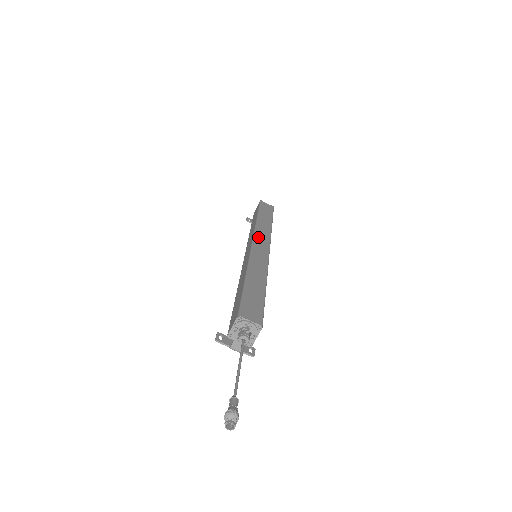
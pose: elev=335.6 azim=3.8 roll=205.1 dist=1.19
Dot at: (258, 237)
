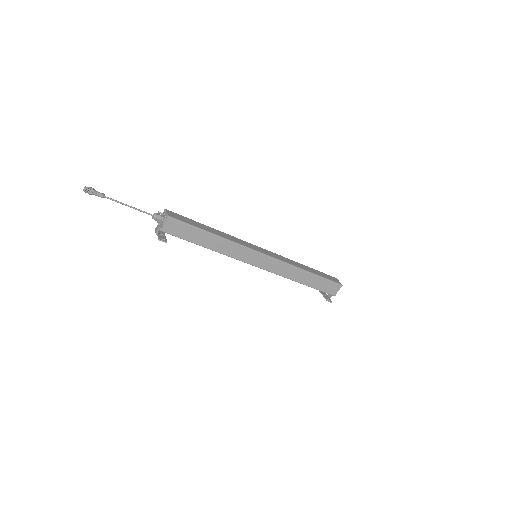
Dot at: (272, 253)
